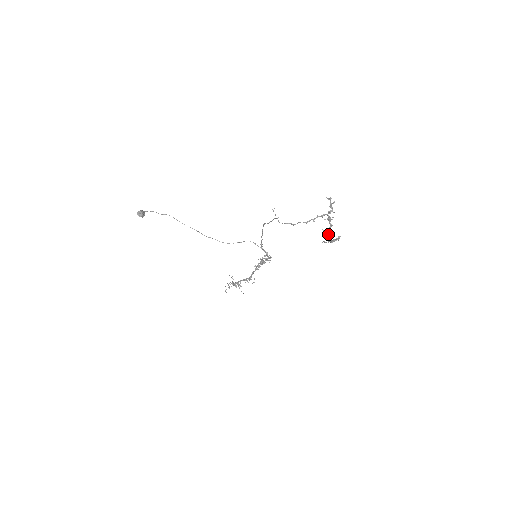
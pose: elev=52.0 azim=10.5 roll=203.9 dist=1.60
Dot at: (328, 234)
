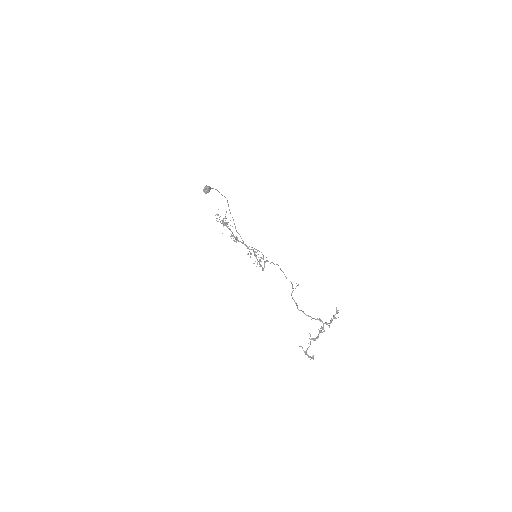
Dot at: occluded
